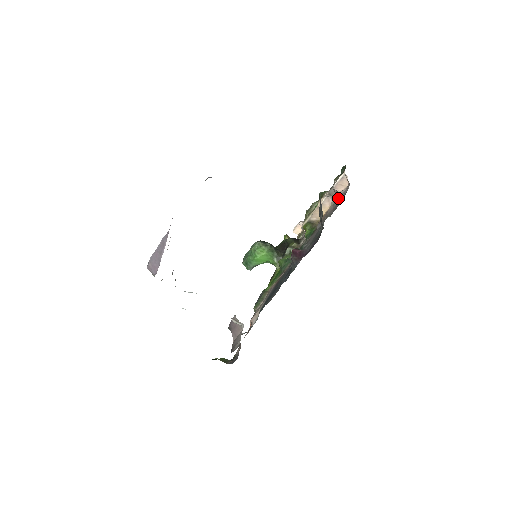
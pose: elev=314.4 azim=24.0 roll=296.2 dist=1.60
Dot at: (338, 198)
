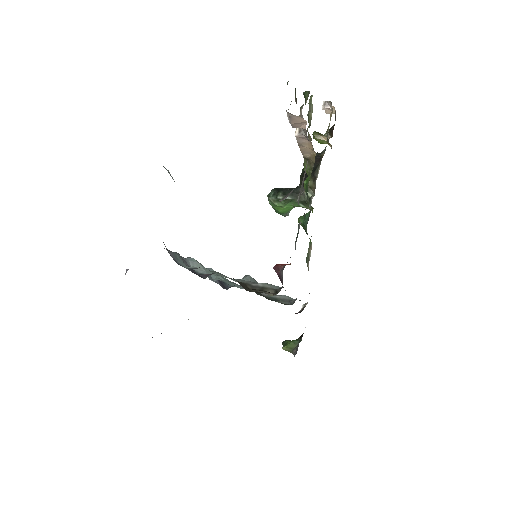
Dot at: occluded
